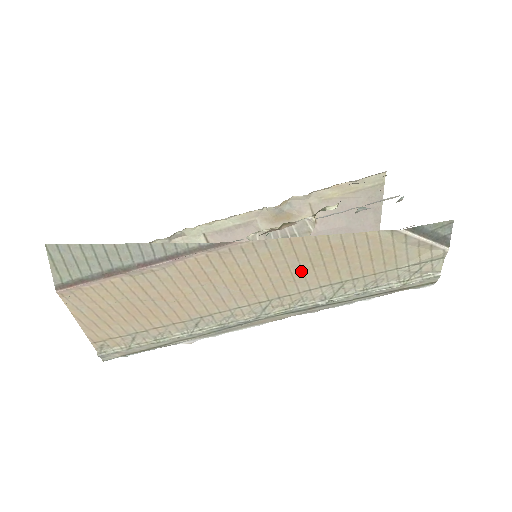
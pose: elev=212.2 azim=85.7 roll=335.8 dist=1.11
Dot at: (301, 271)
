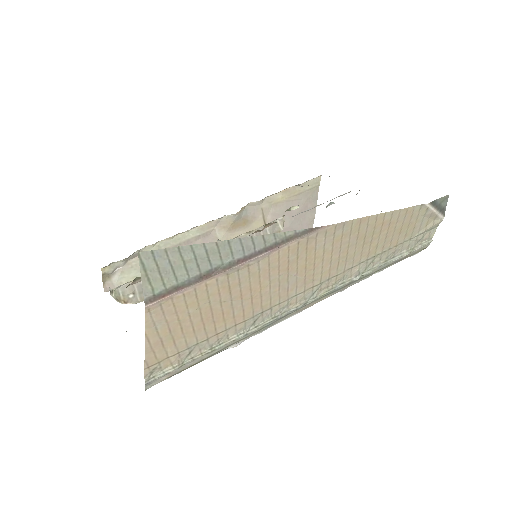
Dot at: (354, 250)
